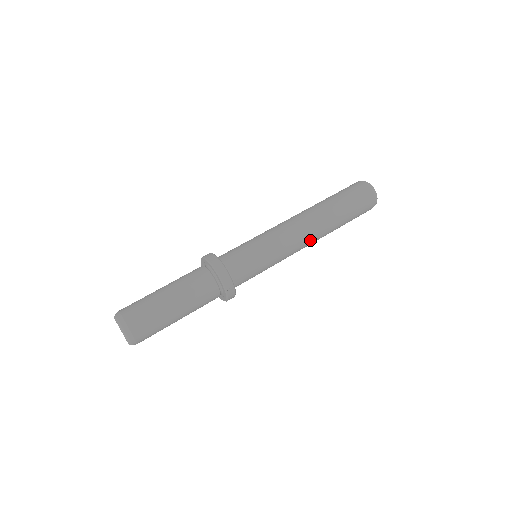
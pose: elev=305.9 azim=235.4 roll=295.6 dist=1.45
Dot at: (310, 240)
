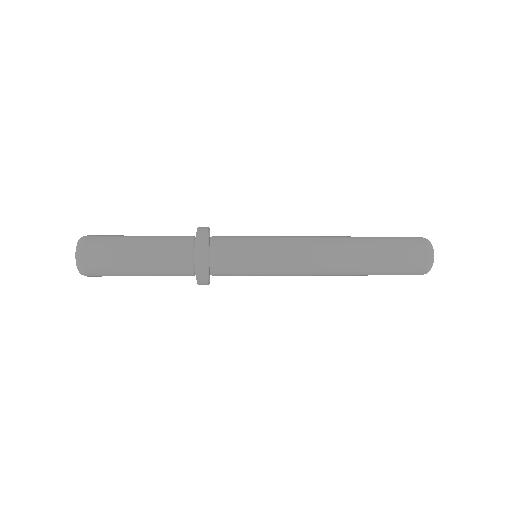
Dot at: (324, 263)
